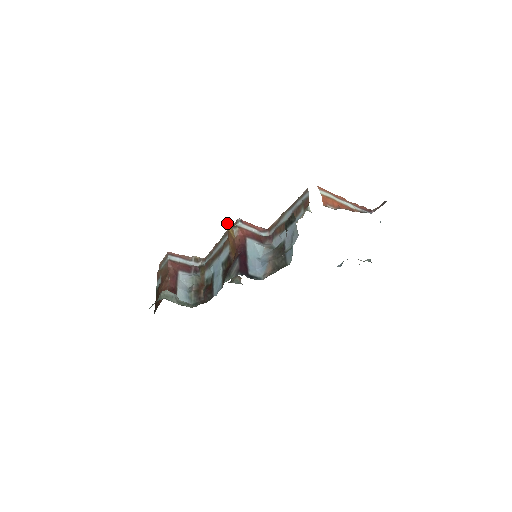
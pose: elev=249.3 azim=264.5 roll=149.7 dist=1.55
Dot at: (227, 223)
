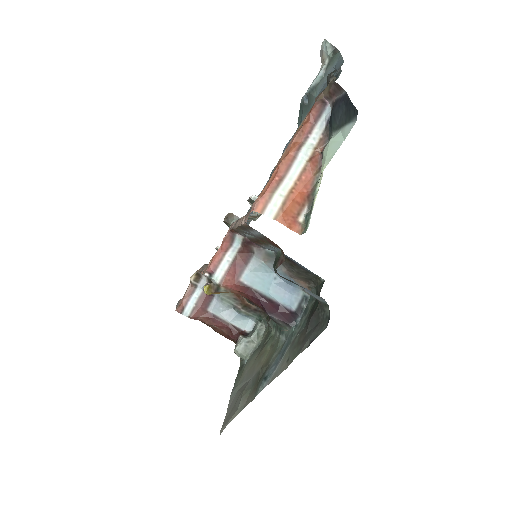
Dot at: (204, 292)
